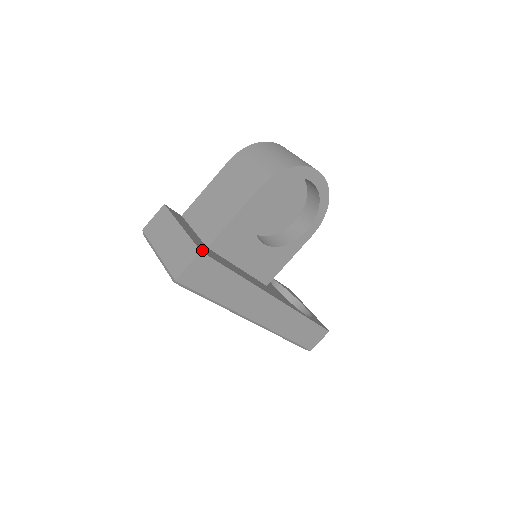
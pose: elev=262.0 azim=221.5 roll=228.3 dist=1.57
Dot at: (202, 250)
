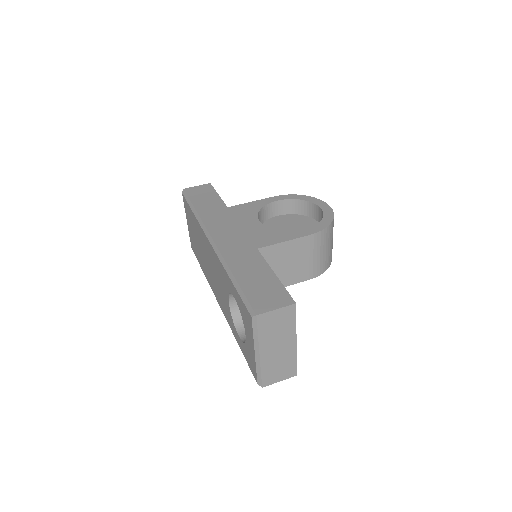
Dot at: occluded
